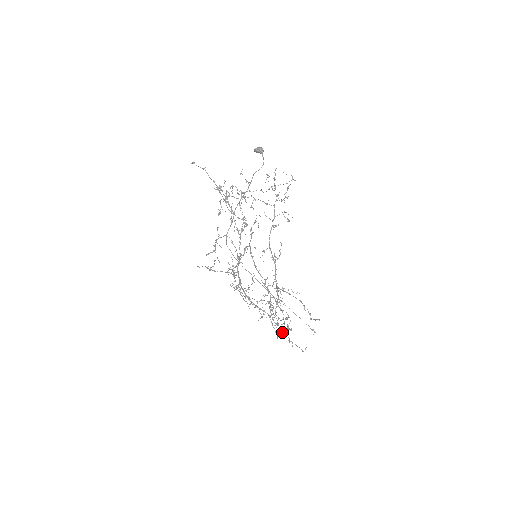
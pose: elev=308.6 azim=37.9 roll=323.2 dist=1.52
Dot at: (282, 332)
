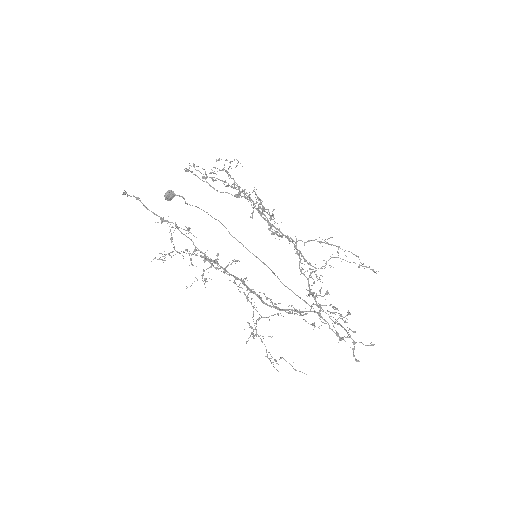
Dot at: (339, 340)
